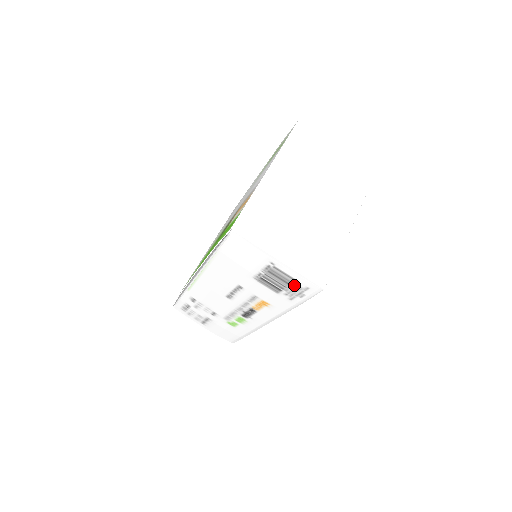
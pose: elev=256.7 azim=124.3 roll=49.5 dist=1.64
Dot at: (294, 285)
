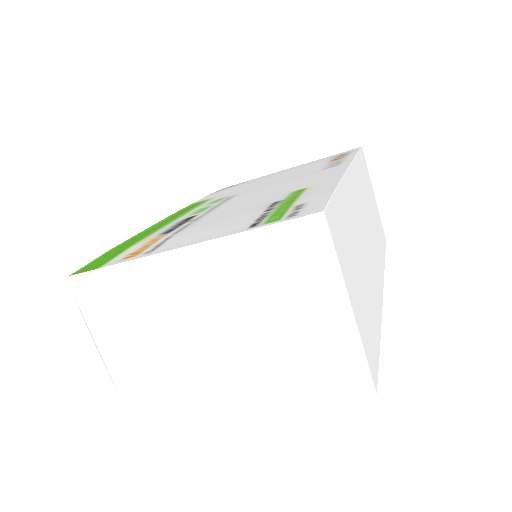
Dot at: occluded
